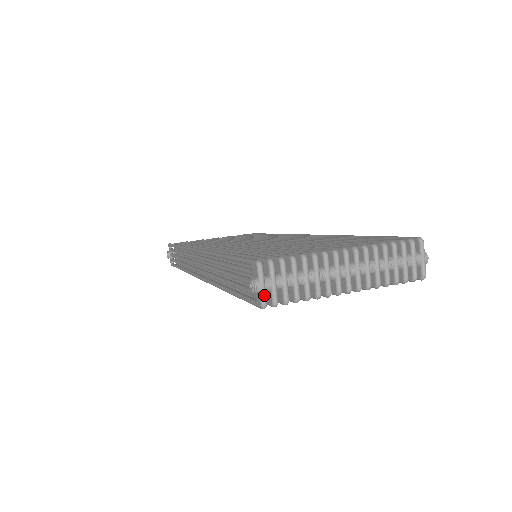
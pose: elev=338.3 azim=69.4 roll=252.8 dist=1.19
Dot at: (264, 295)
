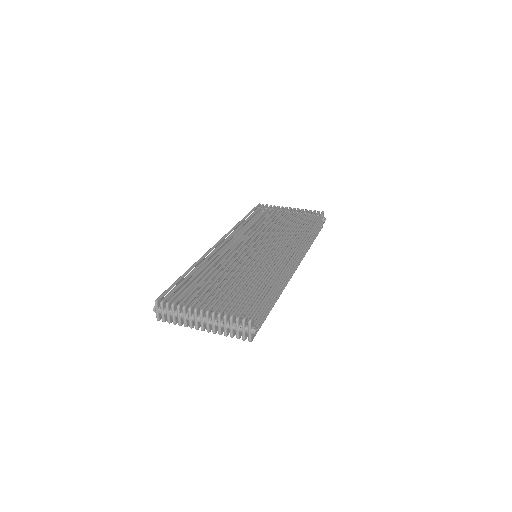
Dot at: (157, 316)
